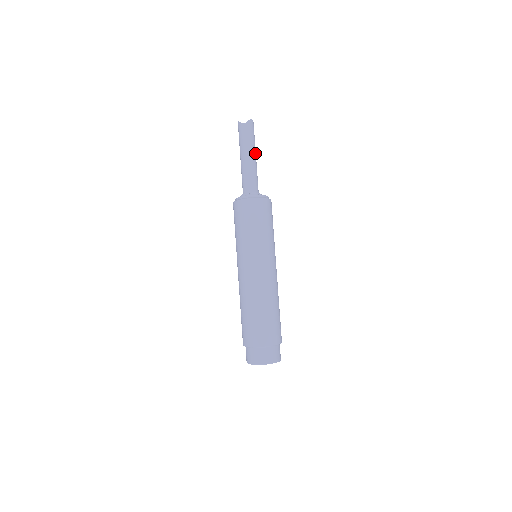
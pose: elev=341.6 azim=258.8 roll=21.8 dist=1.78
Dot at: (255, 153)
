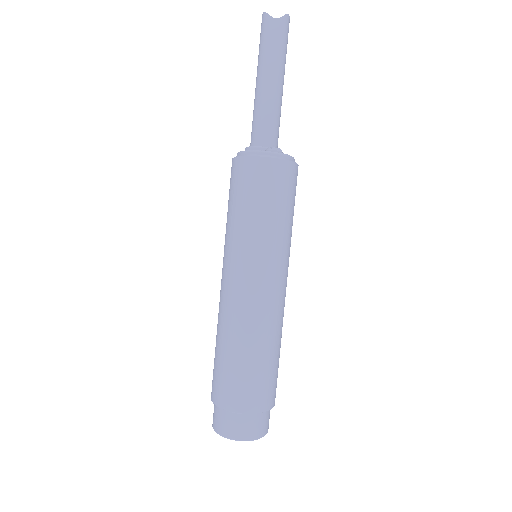
Dot at: (283, 78)
